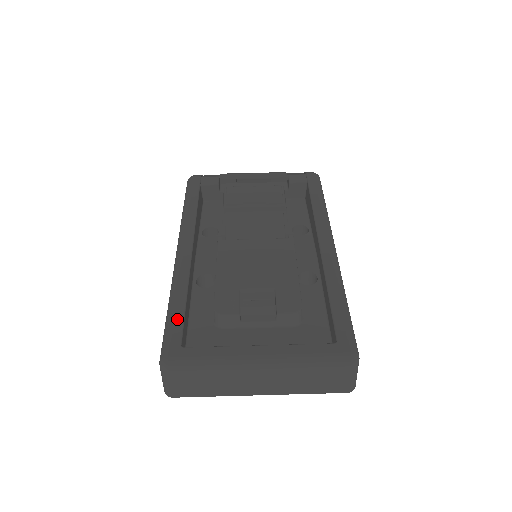
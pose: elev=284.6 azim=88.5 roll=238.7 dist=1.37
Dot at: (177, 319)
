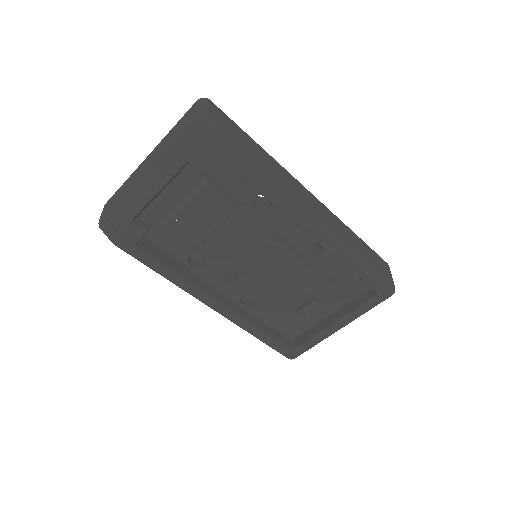
Dot at: (272, 343)
